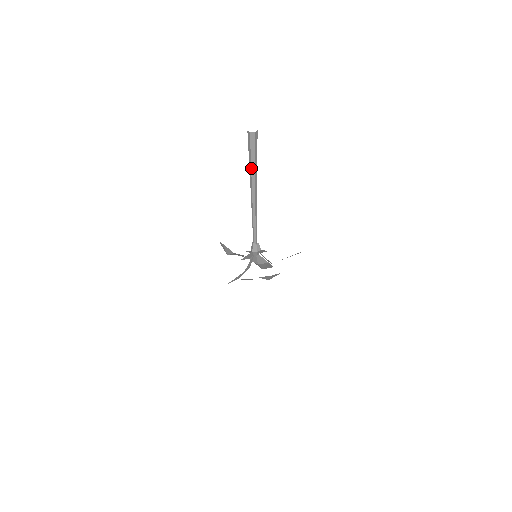
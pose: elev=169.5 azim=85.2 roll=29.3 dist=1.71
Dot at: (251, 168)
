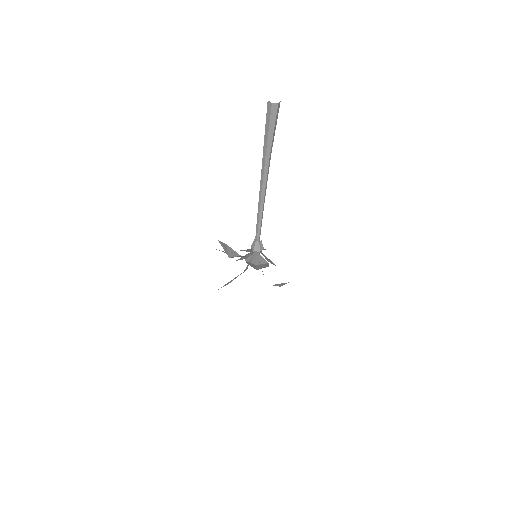
Dot at: (266, 149)
